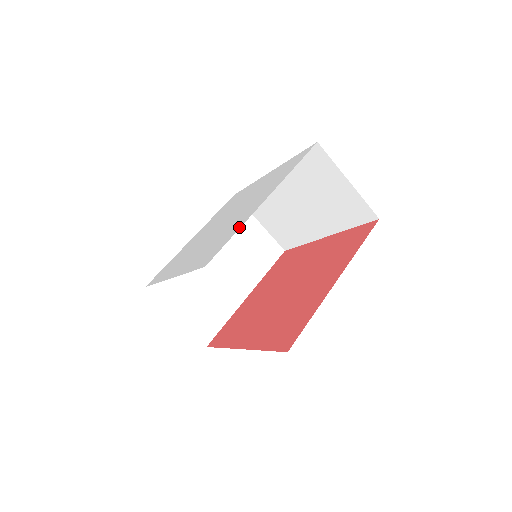
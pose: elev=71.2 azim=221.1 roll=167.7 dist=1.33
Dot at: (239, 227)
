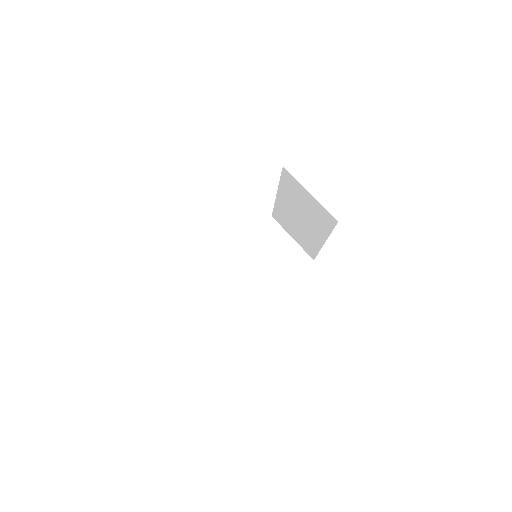
Dot at: occluded
